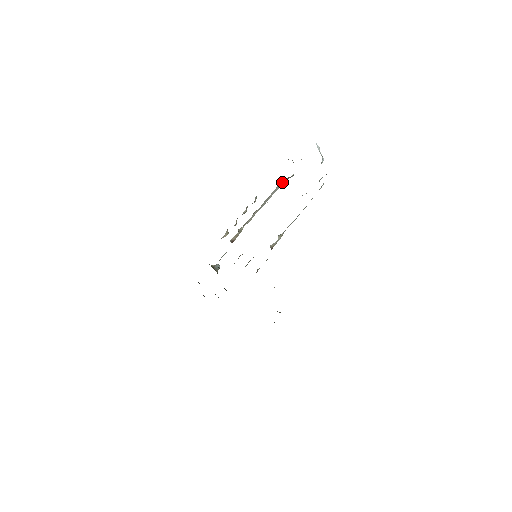
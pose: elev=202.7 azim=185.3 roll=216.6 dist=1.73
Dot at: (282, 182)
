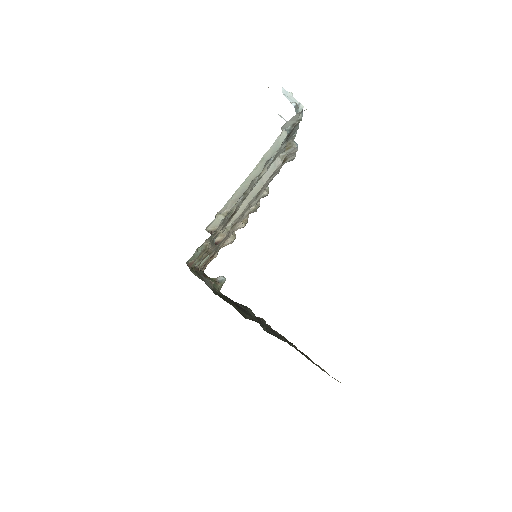
Dot at: (281, 158)
